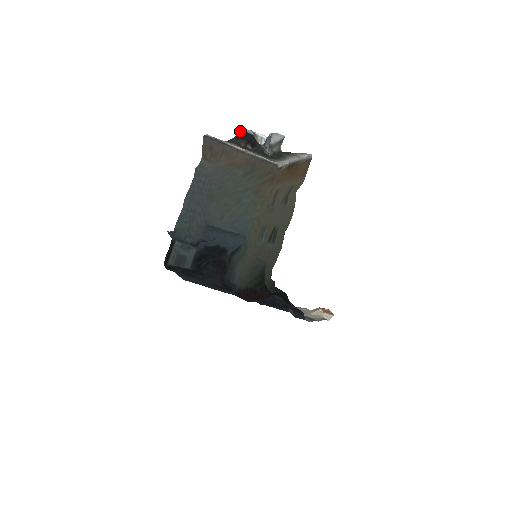
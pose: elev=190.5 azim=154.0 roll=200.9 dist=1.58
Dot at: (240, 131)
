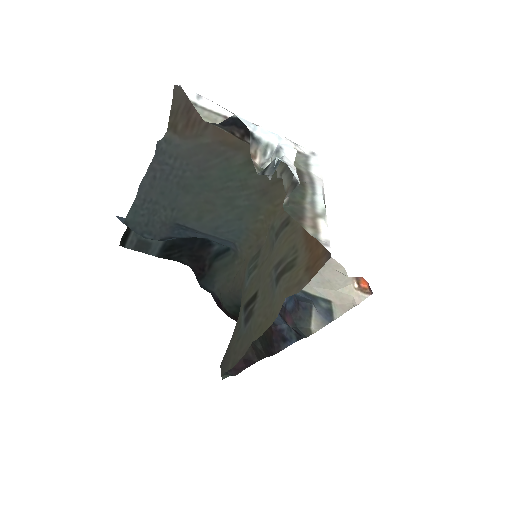
Dot at: occluded
